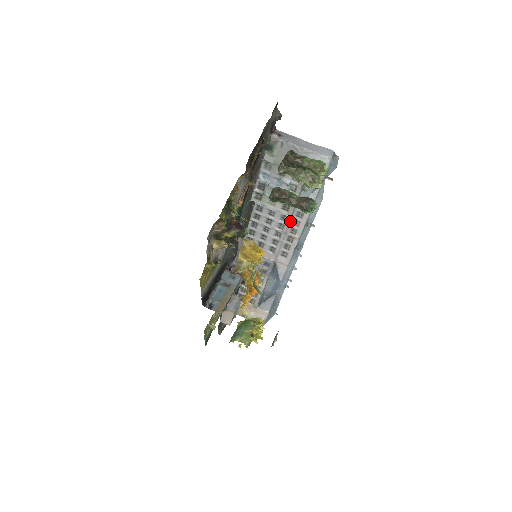
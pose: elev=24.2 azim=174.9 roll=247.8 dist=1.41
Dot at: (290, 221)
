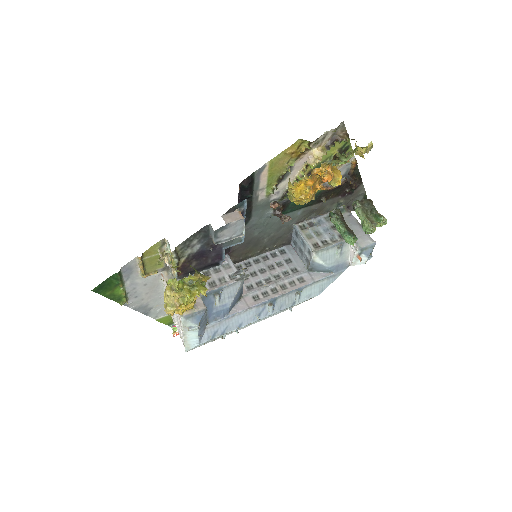
Dot at: (289, 278)
